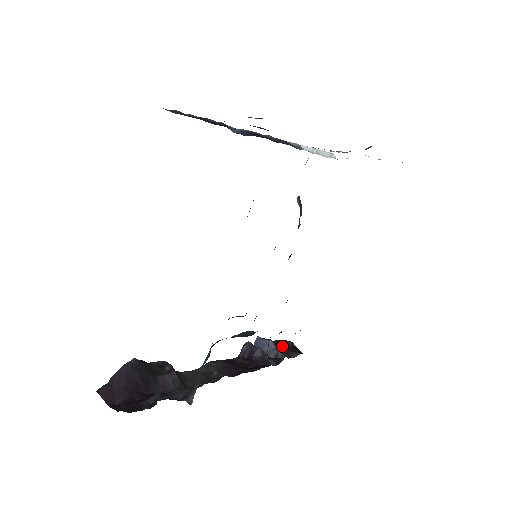
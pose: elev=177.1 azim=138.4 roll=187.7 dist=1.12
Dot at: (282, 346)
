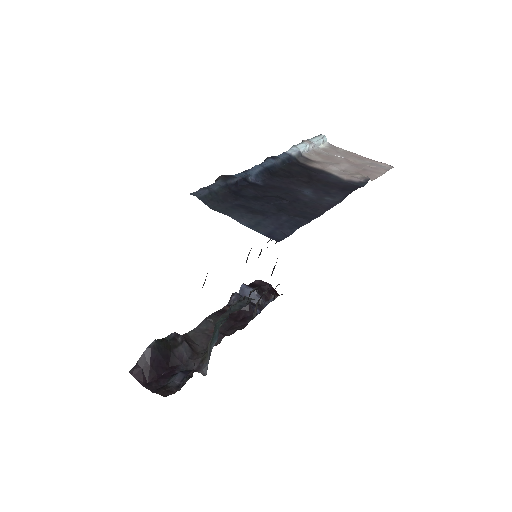
Dot at: (263, 290)
